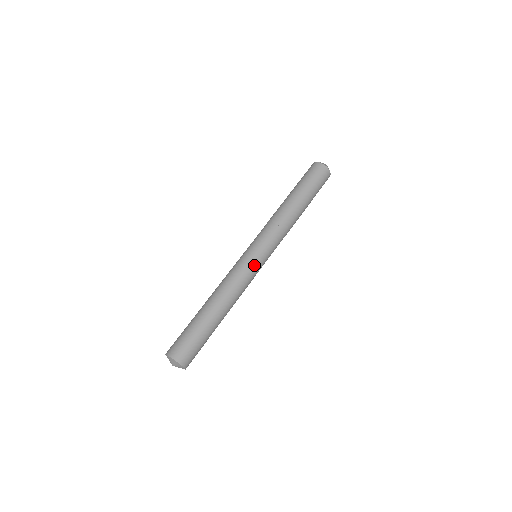
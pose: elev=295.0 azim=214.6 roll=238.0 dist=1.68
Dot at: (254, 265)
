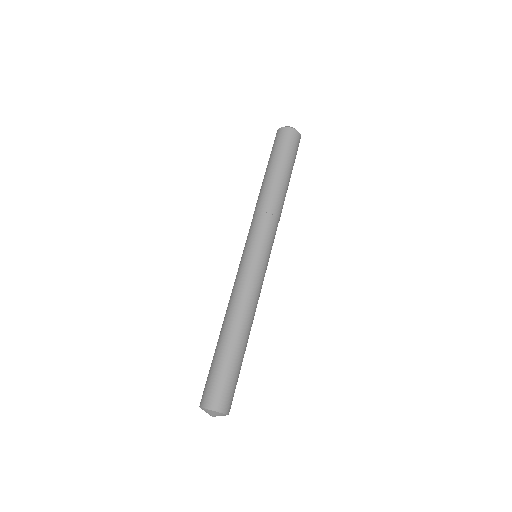
Dot at: (263, 269)
